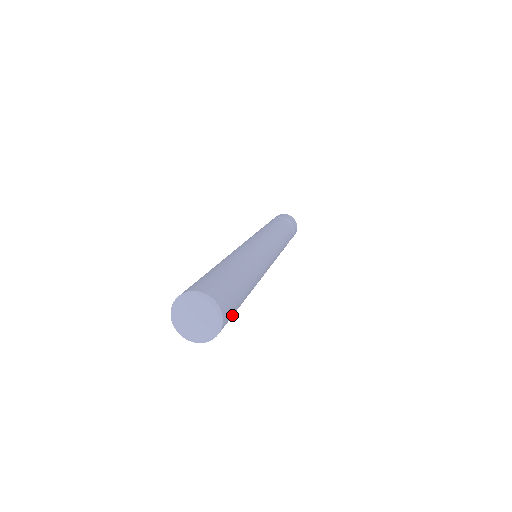
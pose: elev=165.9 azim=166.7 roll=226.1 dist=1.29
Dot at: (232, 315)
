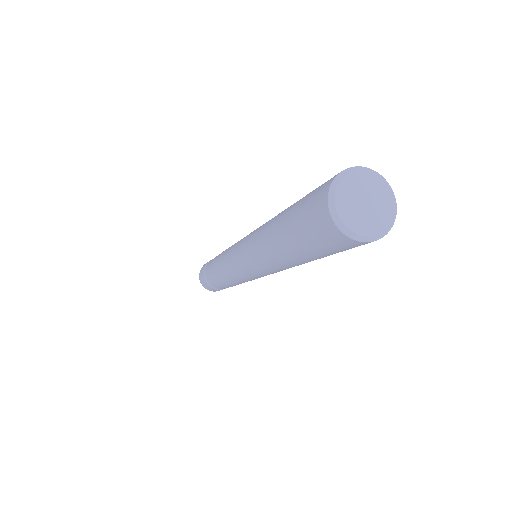
Dot at: occluded
